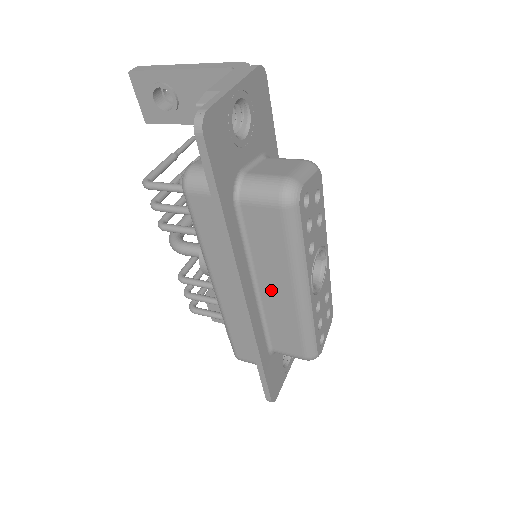
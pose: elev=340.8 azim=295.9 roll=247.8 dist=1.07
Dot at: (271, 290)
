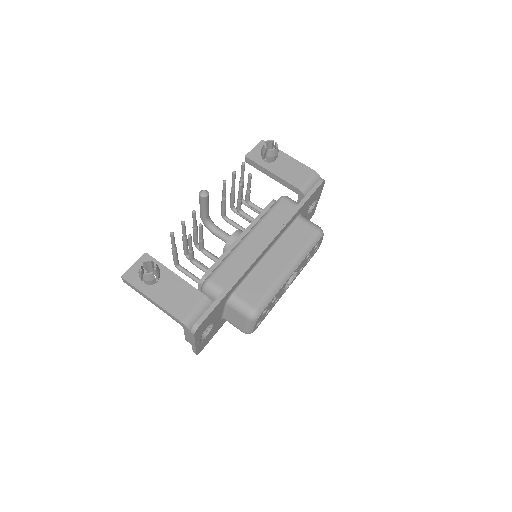
Dot at: occluded
